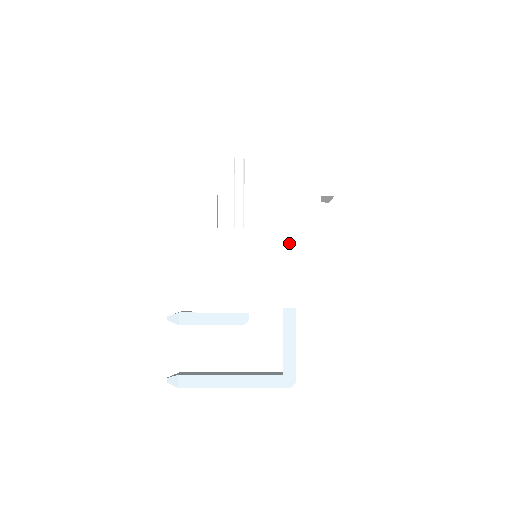
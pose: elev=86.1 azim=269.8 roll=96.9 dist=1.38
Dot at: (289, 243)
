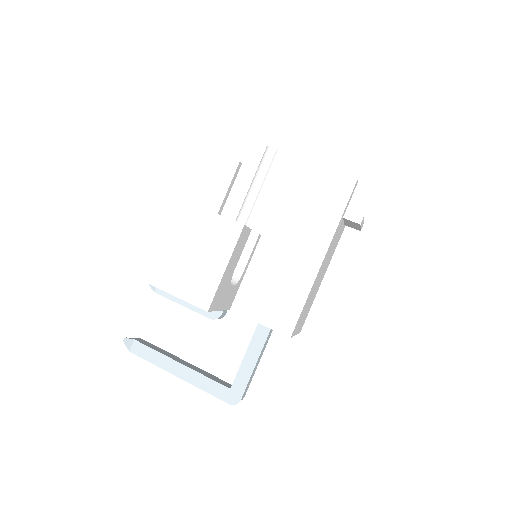
Dot at: (286, 255)
